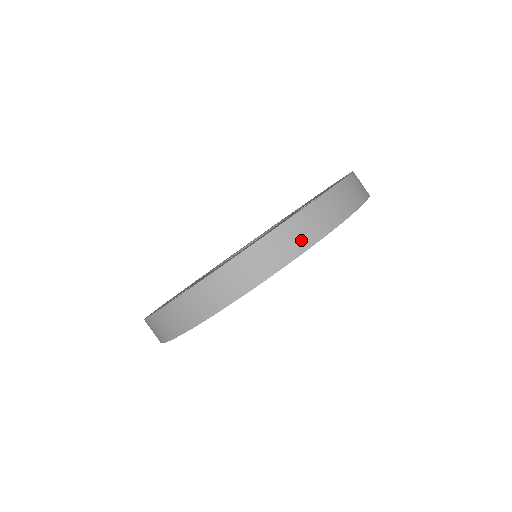
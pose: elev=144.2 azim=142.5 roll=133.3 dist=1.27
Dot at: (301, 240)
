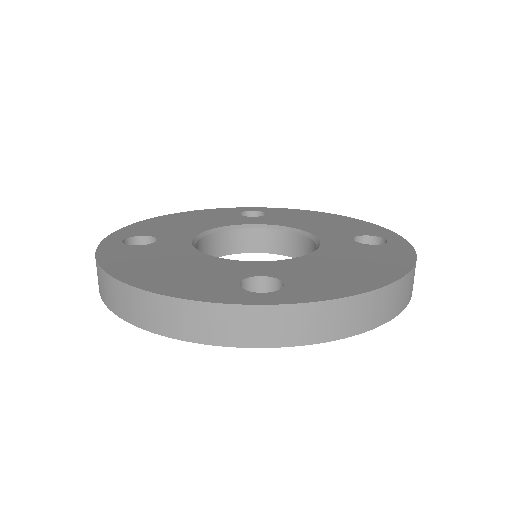
Dot at: (176, 326)
